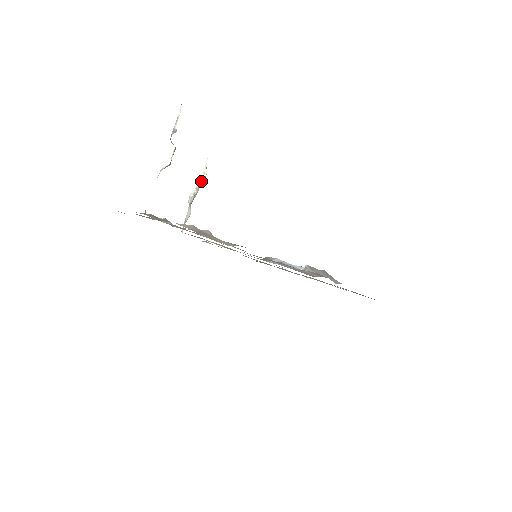
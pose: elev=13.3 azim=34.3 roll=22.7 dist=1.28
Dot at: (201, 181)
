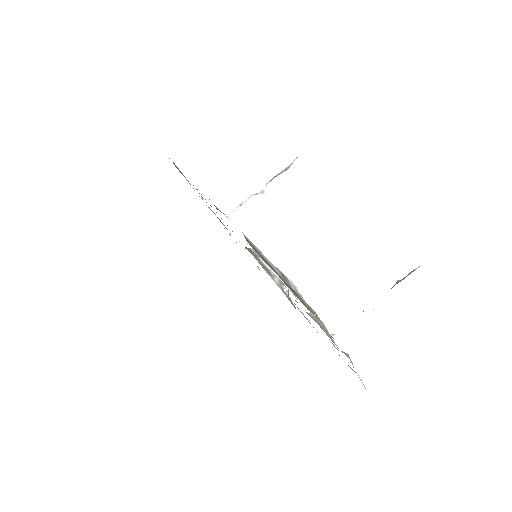
Dot at: occluded
